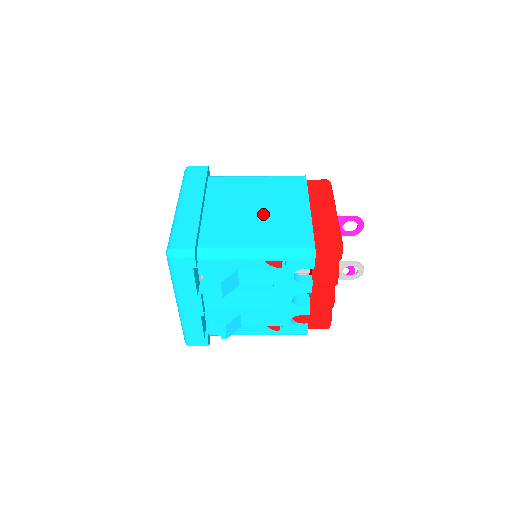
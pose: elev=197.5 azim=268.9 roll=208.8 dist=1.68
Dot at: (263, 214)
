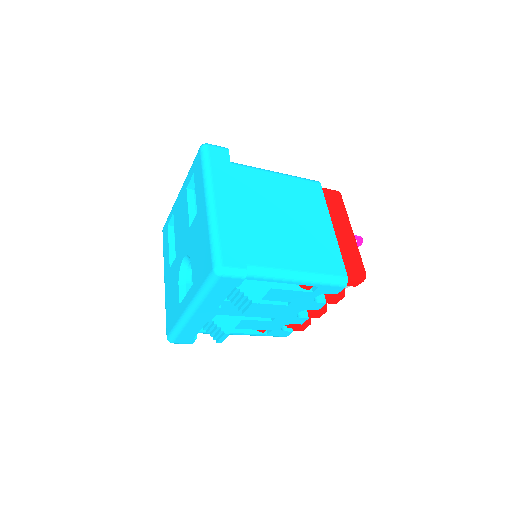
Dot at: (294, 227)
